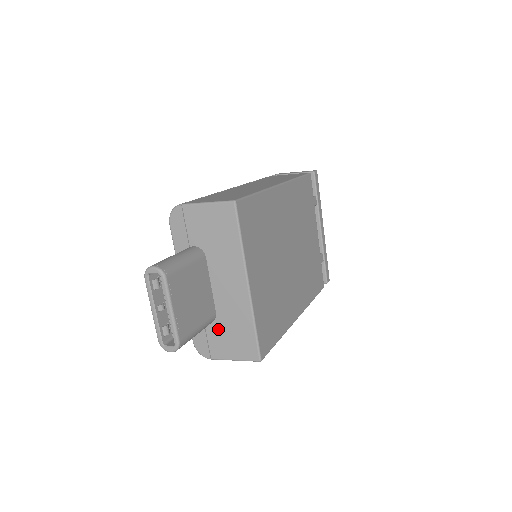
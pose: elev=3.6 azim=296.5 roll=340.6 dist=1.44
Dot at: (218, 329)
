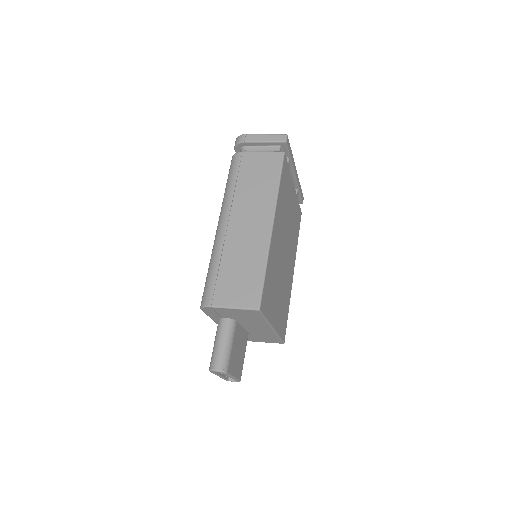
Dot at: (251, 336)
